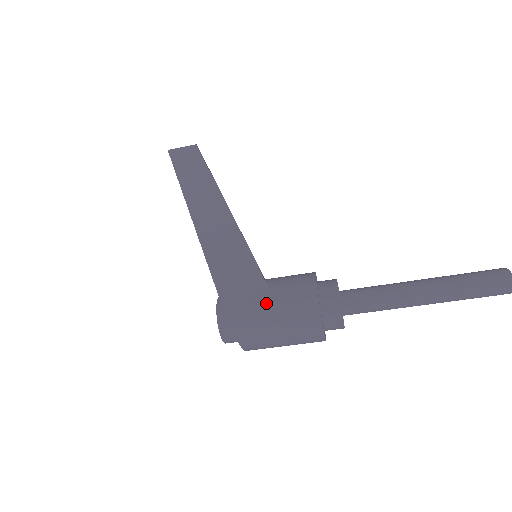
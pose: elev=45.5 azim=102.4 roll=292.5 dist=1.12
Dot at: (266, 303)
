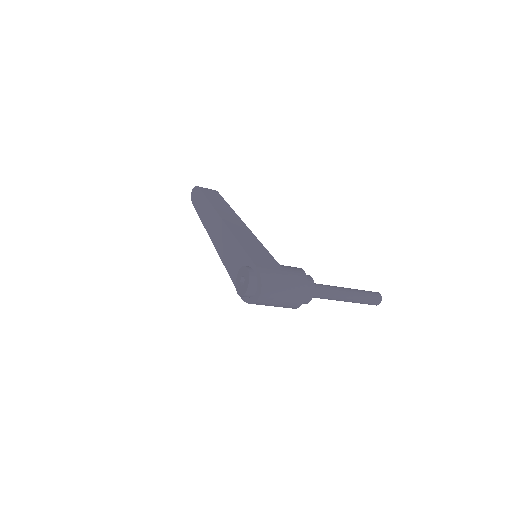
Dot at: (280, 270)
